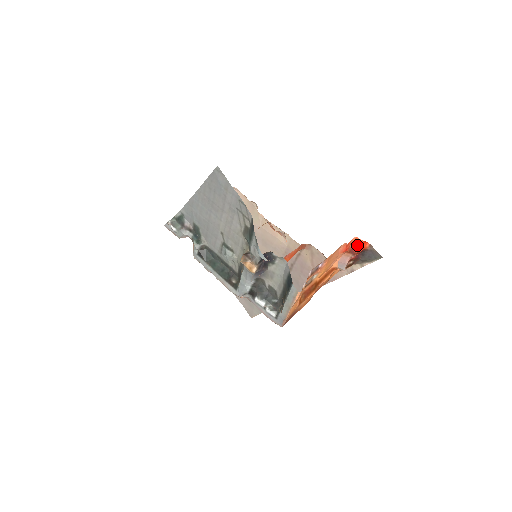
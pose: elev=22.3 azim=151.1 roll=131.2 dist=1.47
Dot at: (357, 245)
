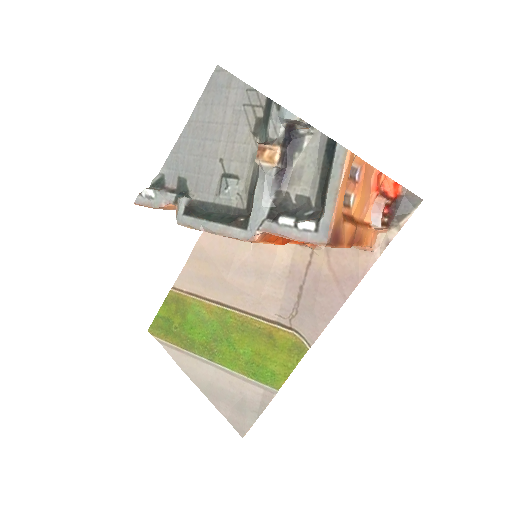
Dot at: (388, 188)
